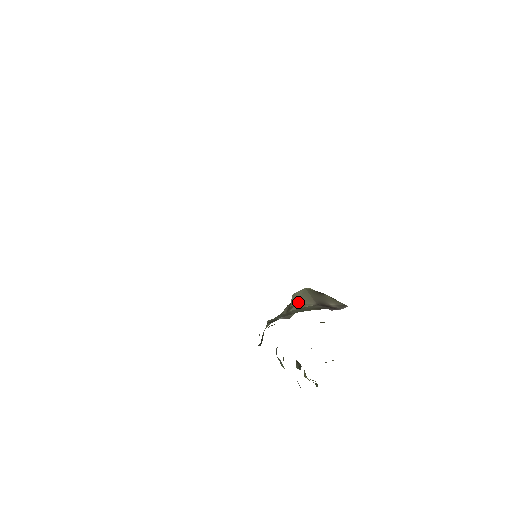
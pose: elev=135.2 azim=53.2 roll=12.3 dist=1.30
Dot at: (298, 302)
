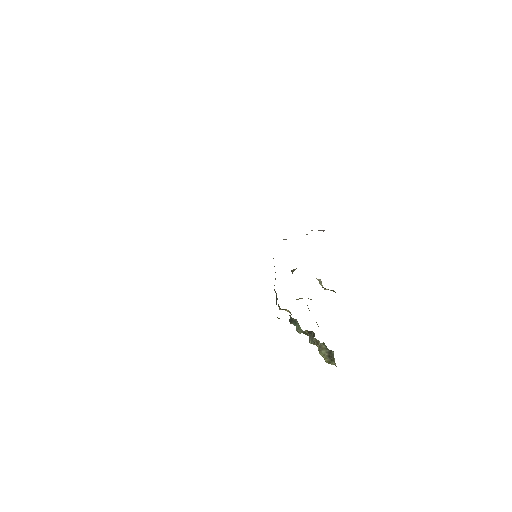
Dot at: occluded
